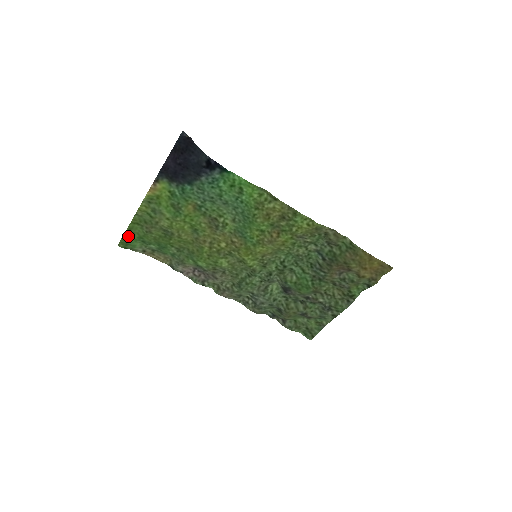
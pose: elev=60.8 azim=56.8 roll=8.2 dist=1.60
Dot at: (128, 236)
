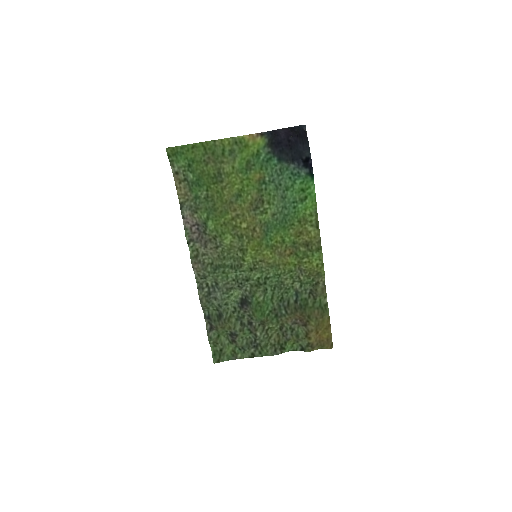
Dot at: (185, 149)
